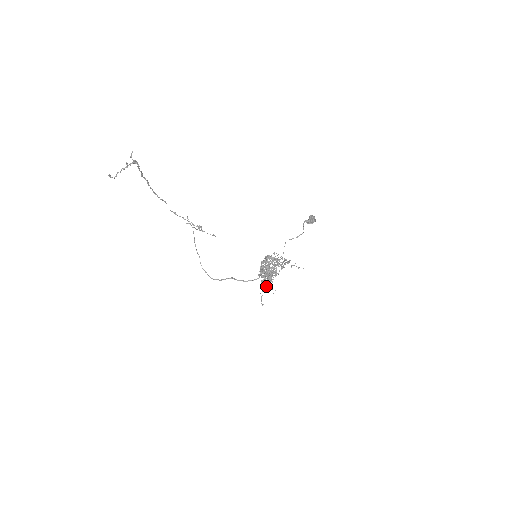
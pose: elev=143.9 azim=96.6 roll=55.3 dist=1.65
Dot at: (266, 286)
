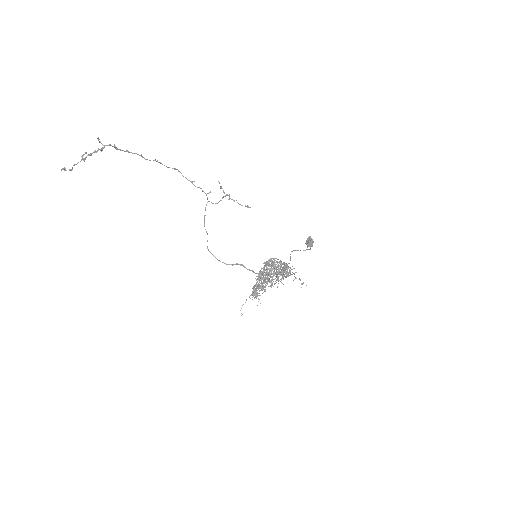
Dot at: (255, 294)
